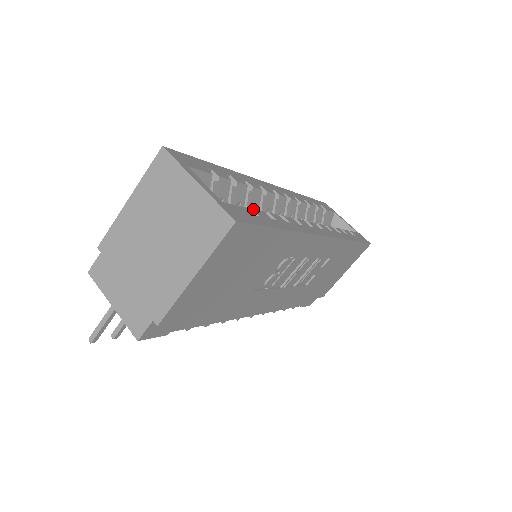
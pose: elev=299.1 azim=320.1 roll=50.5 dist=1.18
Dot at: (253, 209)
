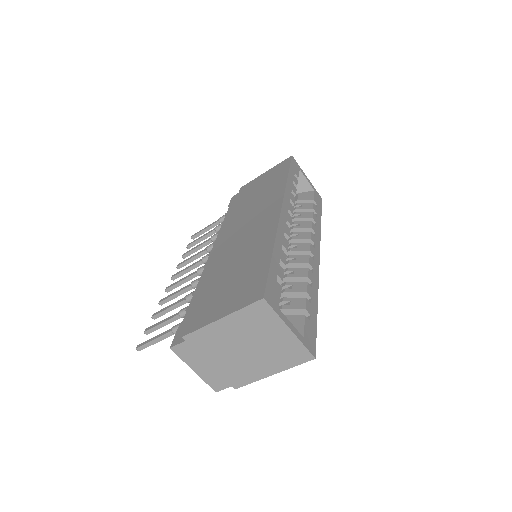
Dot at: (306, 309)
